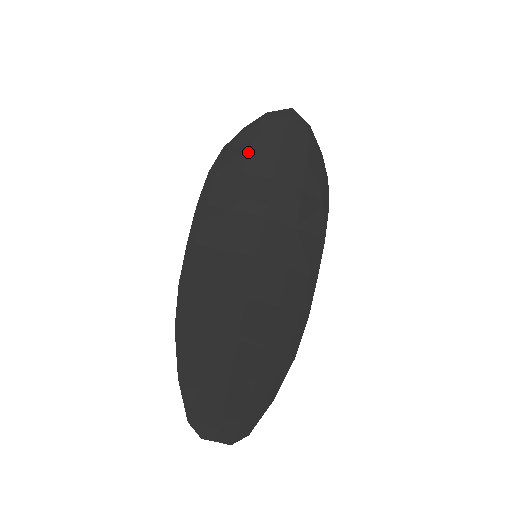
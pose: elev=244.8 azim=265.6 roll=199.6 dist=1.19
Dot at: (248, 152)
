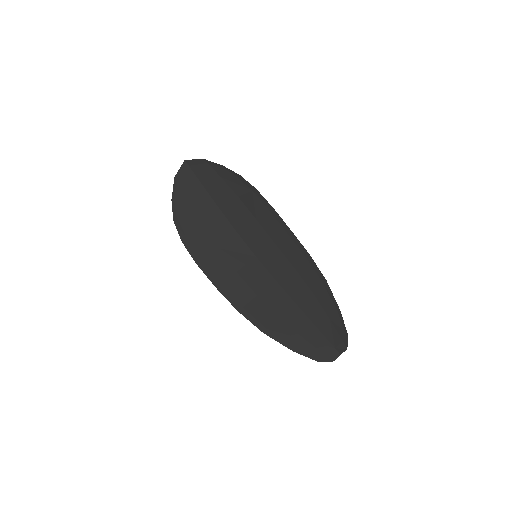
Dot at: (190, 209)
